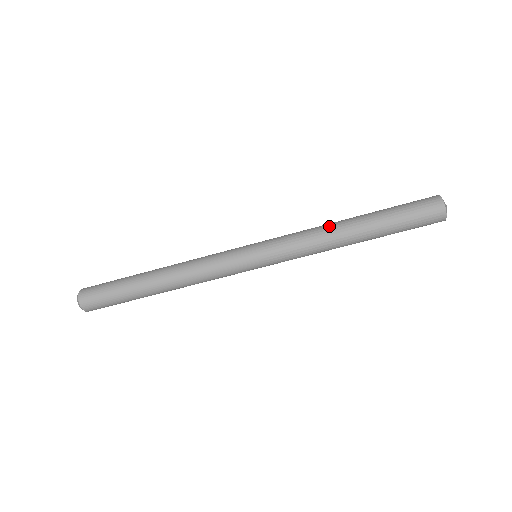
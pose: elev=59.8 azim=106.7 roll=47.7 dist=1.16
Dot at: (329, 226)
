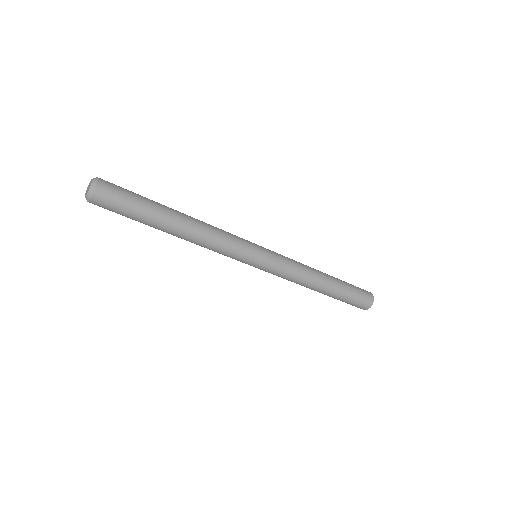
Dot at: (314, 276)
